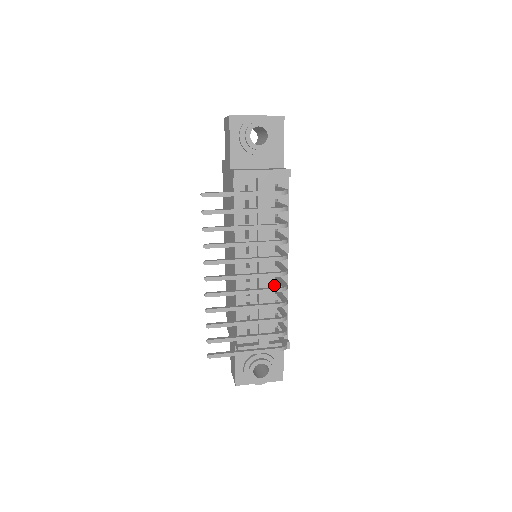
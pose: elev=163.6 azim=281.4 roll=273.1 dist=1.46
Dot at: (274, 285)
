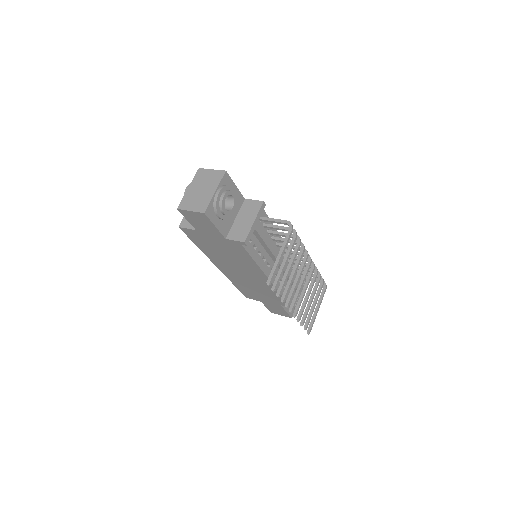
Dot at: occluded
